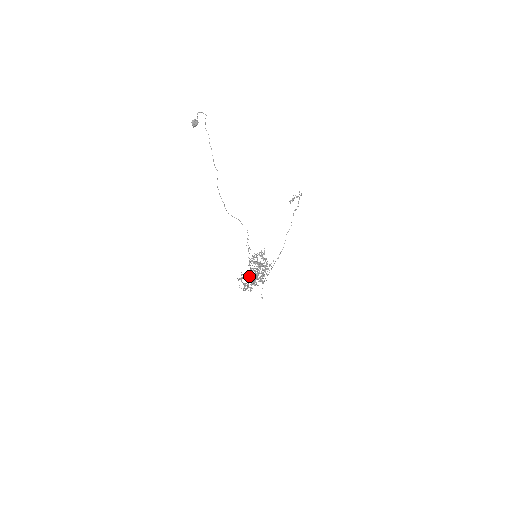
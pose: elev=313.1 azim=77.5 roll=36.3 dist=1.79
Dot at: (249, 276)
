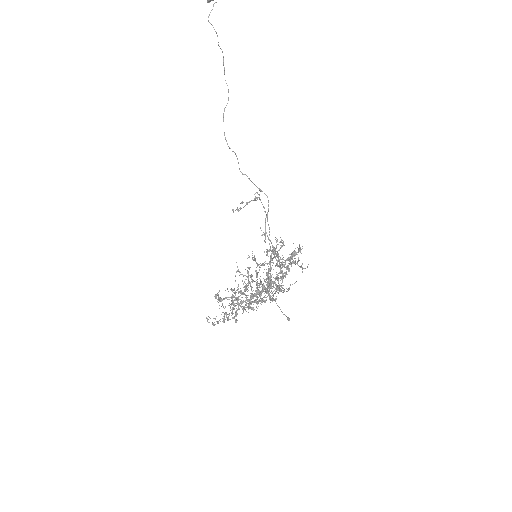
Dot at: occluded
